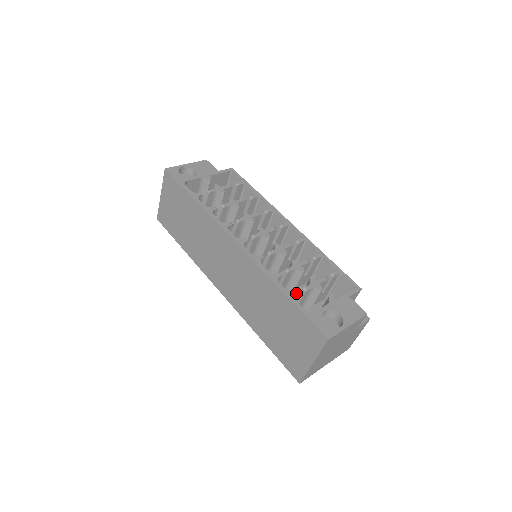
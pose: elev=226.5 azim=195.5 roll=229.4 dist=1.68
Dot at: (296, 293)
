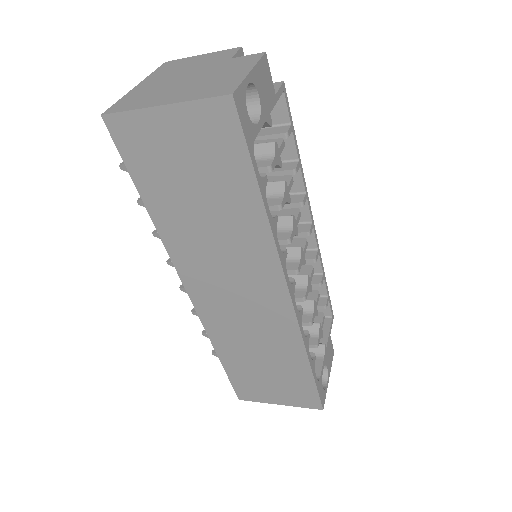
Dot at: (315, 359)
